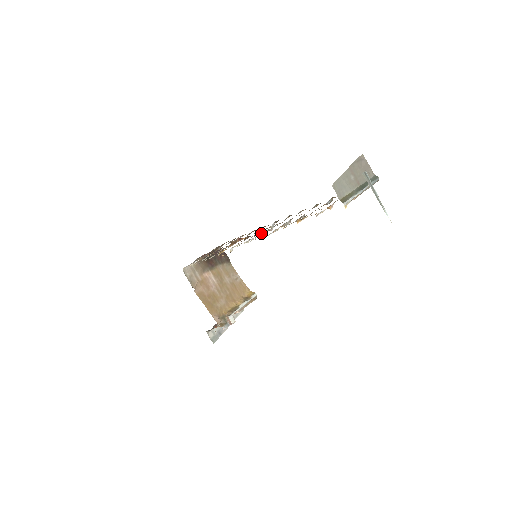
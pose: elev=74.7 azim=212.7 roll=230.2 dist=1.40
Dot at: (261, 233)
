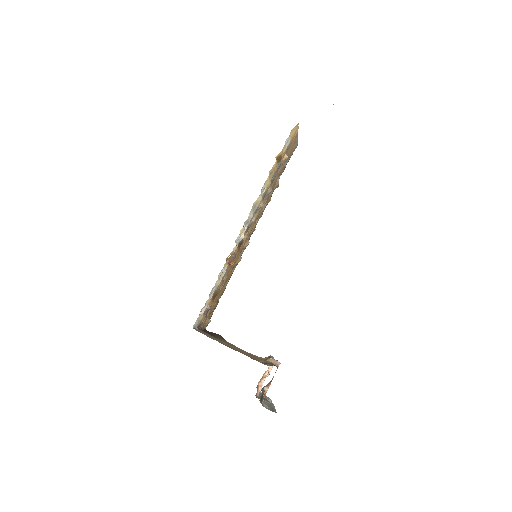
Dot at: (246, 235)
